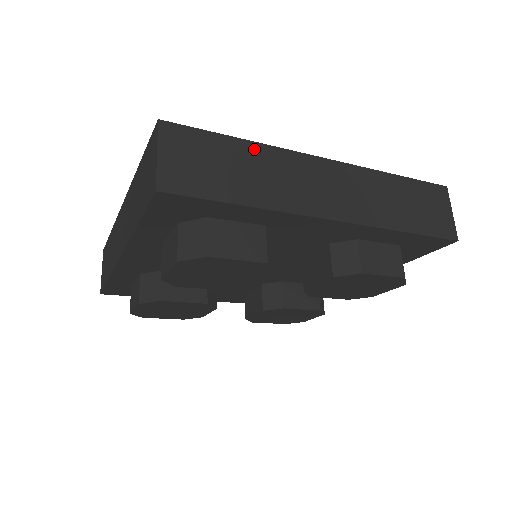
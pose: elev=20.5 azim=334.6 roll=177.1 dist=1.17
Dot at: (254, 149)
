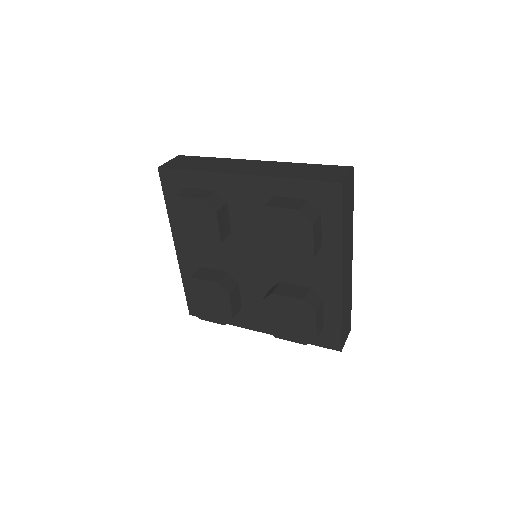
Dot at: (217, 159)
